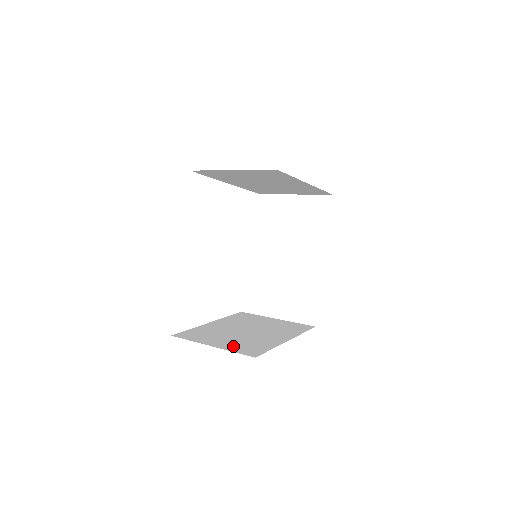
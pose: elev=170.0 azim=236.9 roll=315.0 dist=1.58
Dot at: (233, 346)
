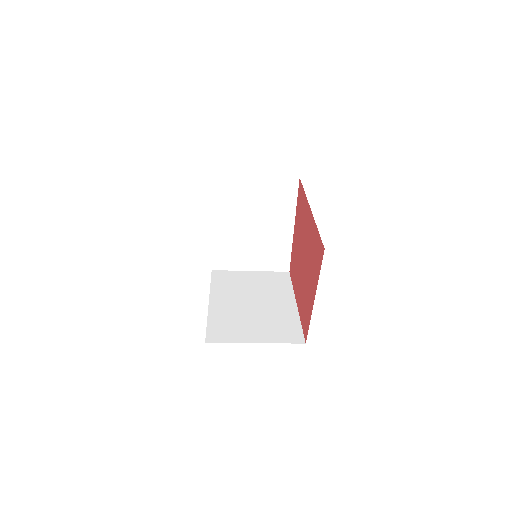
Dot at: occluded
